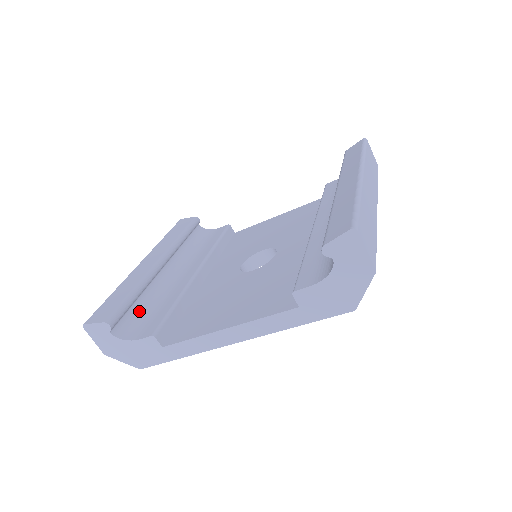
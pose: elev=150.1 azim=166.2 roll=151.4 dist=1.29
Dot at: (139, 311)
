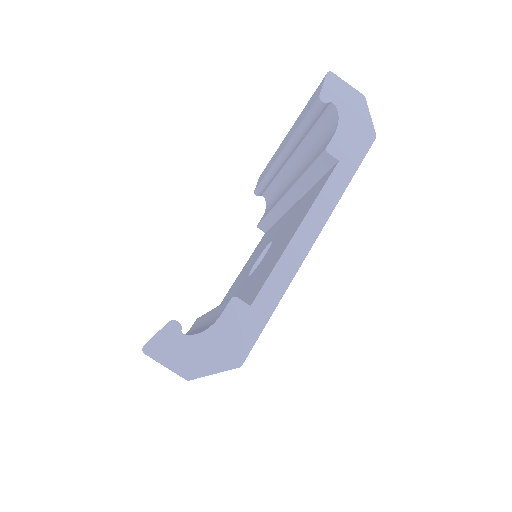
Dot at: occluded
